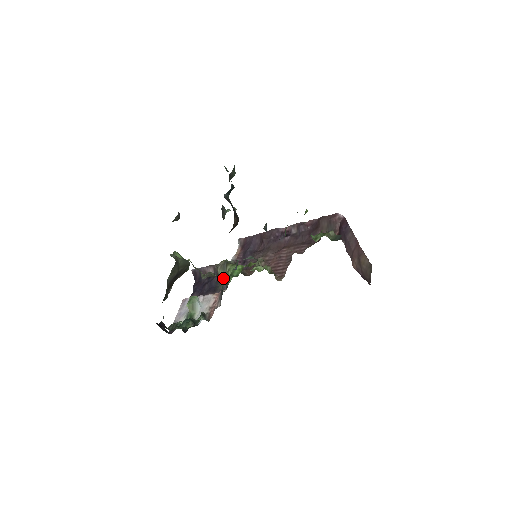
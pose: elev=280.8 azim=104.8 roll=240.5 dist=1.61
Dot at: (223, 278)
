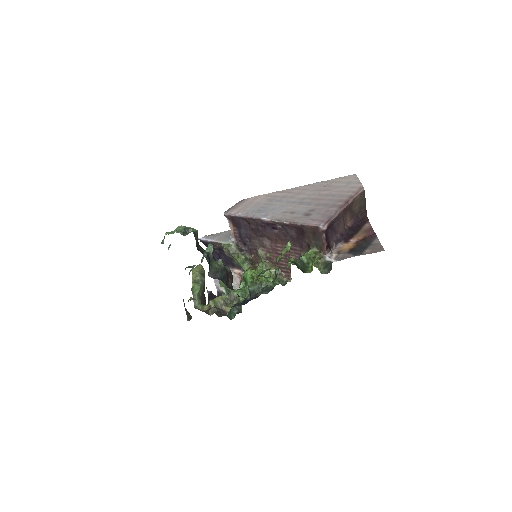
Dot at: (242, 292)
